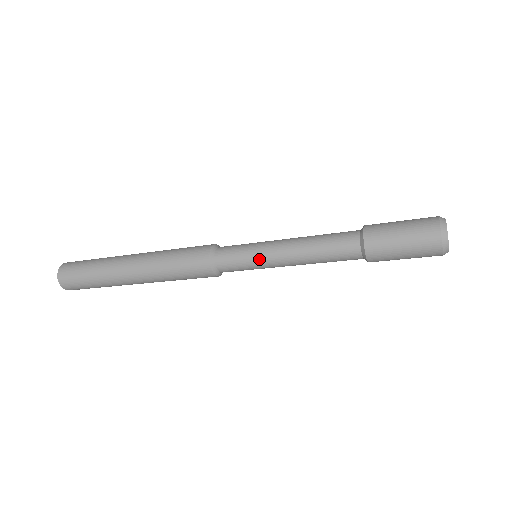
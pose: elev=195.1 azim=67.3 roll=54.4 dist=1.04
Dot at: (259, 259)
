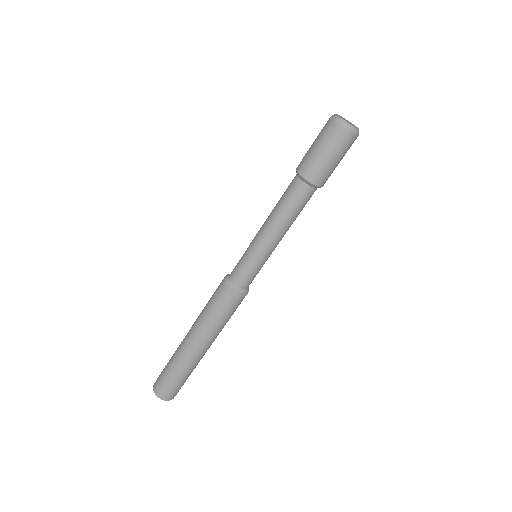
Dot at: (254, 253)
